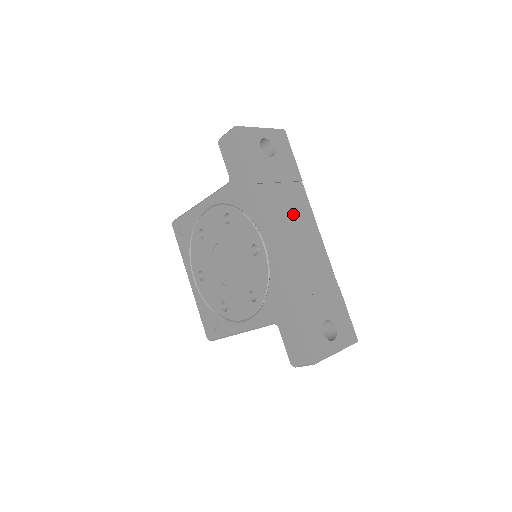
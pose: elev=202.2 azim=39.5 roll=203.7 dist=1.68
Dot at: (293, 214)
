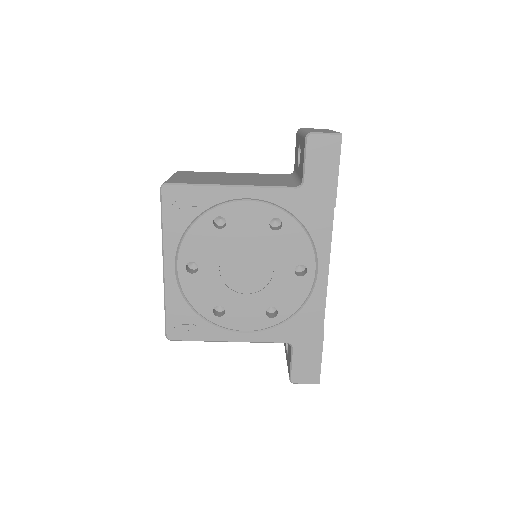
Dot at: occluded
